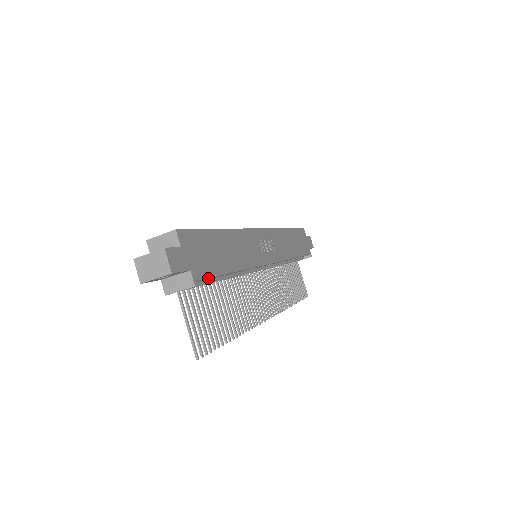
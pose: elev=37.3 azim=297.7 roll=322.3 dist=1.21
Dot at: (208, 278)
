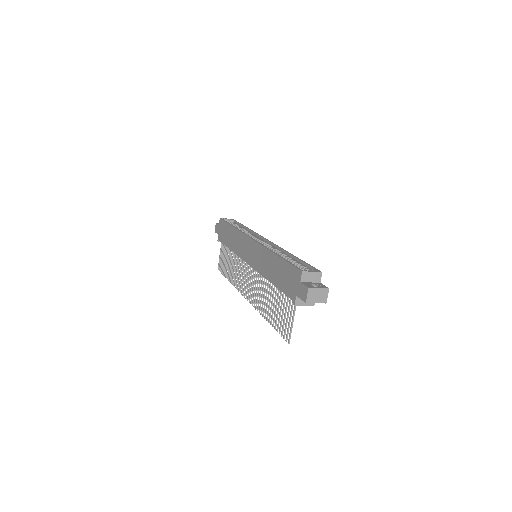
Dot at: occluded
